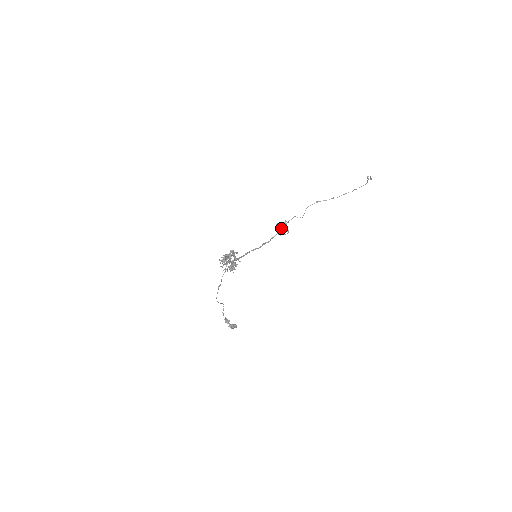
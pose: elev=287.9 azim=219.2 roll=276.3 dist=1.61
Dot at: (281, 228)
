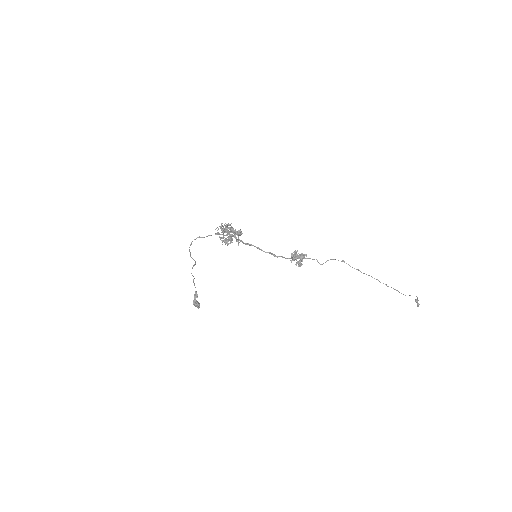
Dot at: (296, 256)
